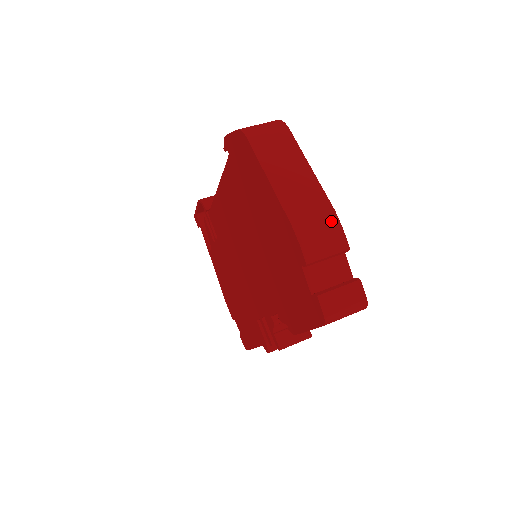
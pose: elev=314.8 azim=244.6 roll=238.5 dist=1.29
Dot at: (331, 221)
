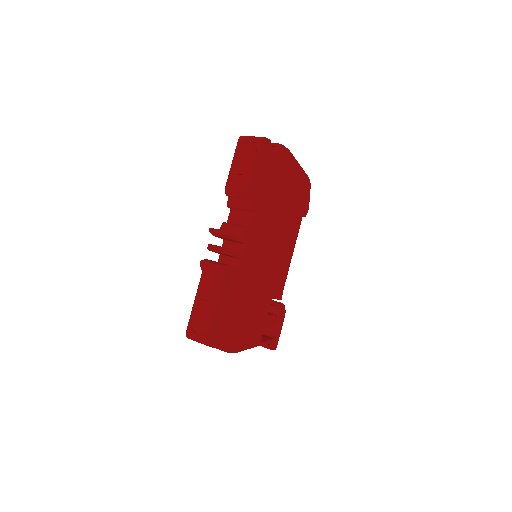
Dot at: occluded
